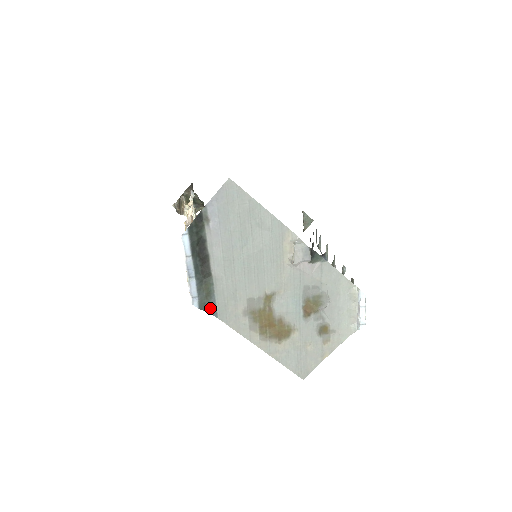
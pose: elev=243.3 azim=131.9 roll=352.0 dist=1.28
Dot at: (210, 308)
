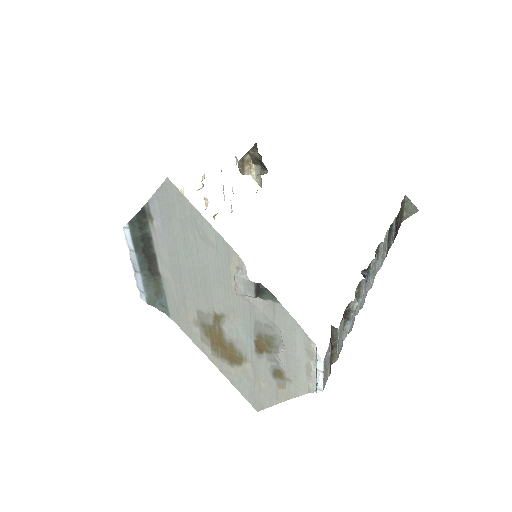
Dot at: (162, 306)
